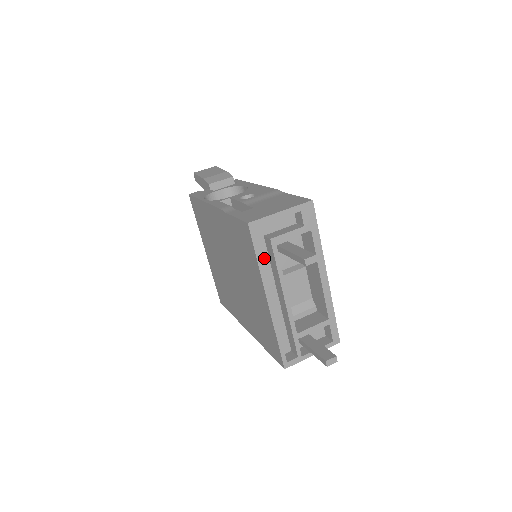
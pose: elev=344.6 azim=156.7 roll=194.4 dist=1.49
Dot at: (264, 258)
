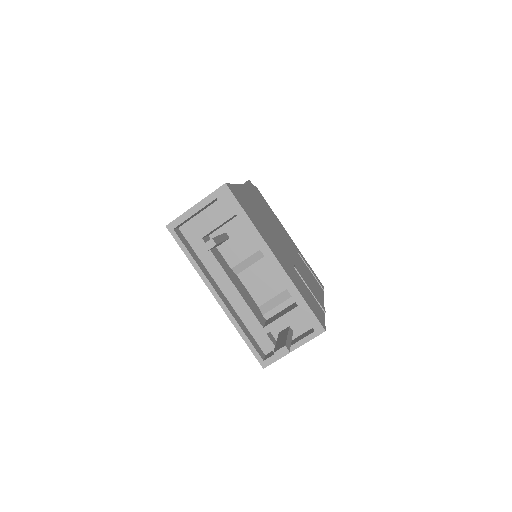
Dot at: (207, 255)
